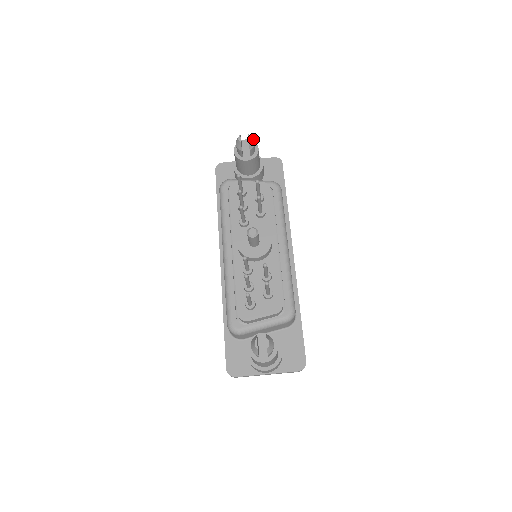
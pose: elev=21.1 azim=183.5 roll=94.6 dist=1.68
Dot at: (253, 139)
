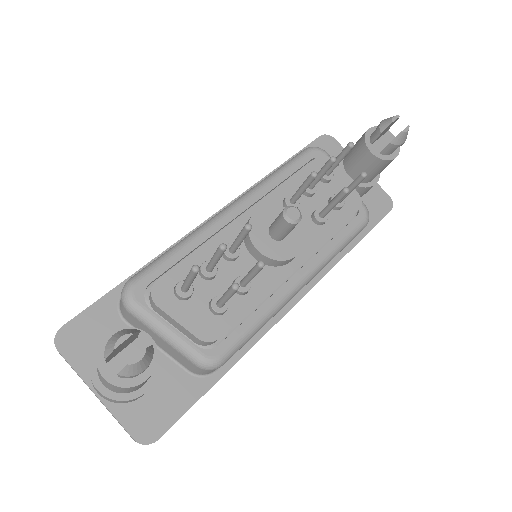
Dot at: (406, 138)
